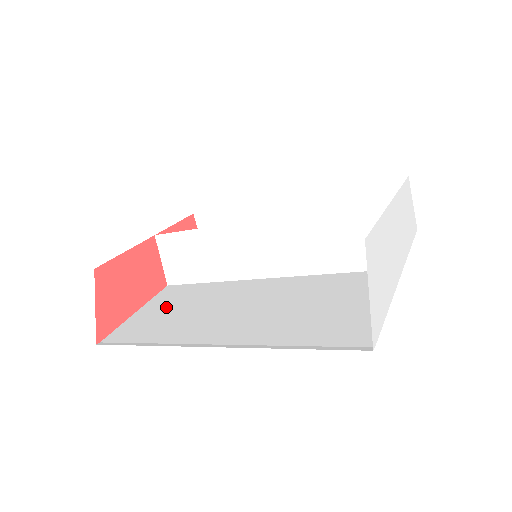
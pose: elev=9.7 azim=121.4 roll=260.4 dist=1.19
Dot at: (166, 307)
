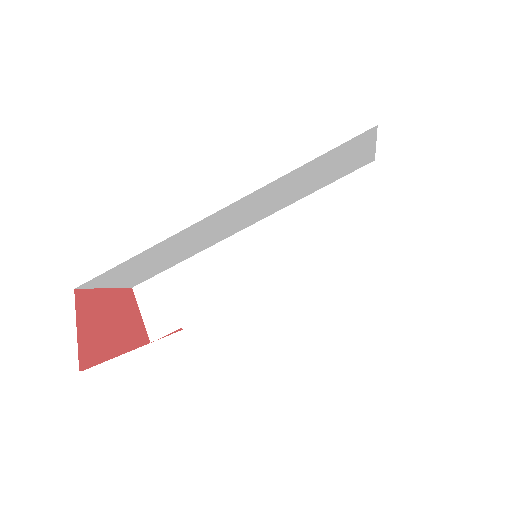
Dot at: occluded
